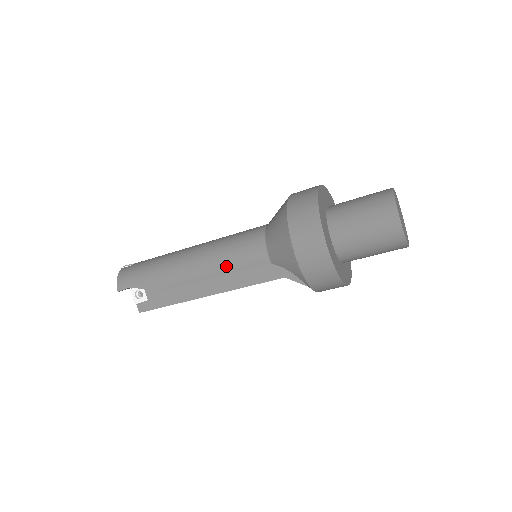
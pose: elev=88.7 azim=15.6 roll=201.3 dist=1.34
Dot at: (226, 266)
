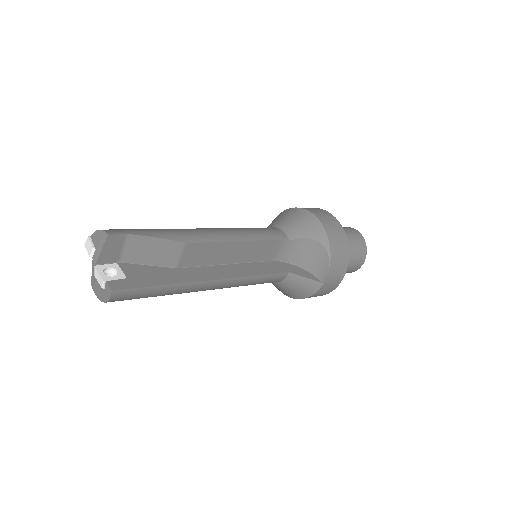
Dot at: (250, 234)
